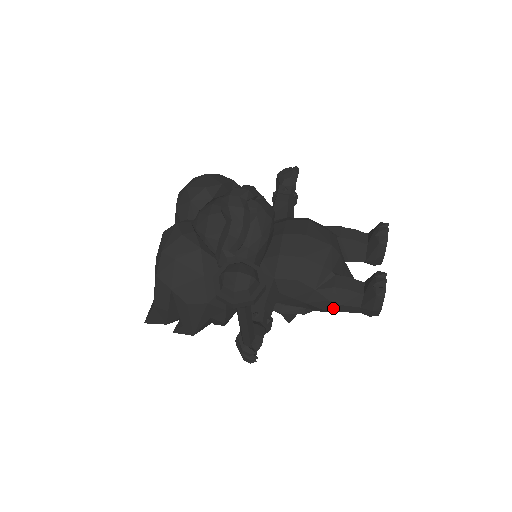
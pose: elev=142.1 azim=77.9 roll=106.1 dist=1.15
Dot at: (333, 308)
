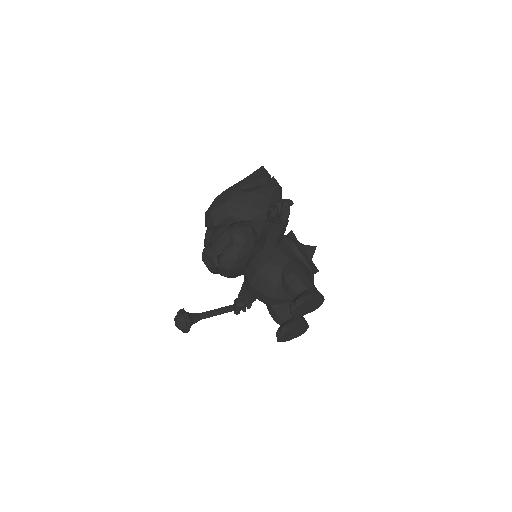
Dot at: occluded
